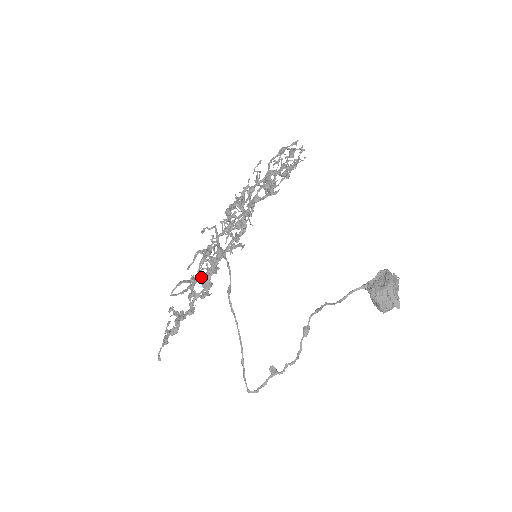
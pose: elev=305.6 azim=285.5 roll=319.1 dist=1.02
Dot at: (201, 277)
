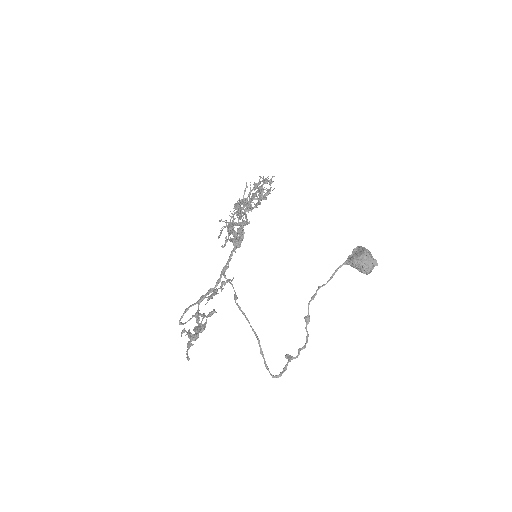
Dot at: (208, 293)
